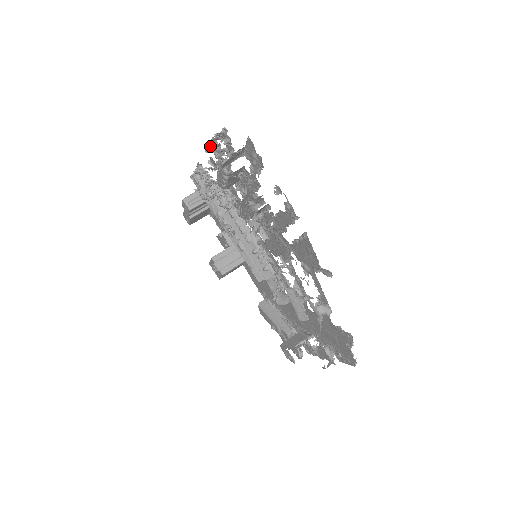
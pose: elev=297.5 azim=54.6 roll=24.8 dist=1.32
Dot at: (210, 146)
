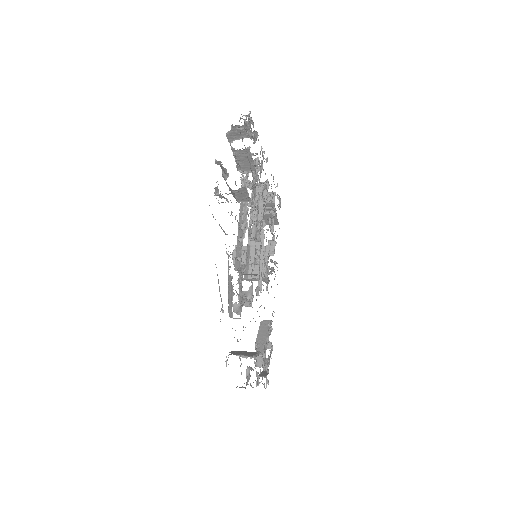
Dot at: (248, 130)
